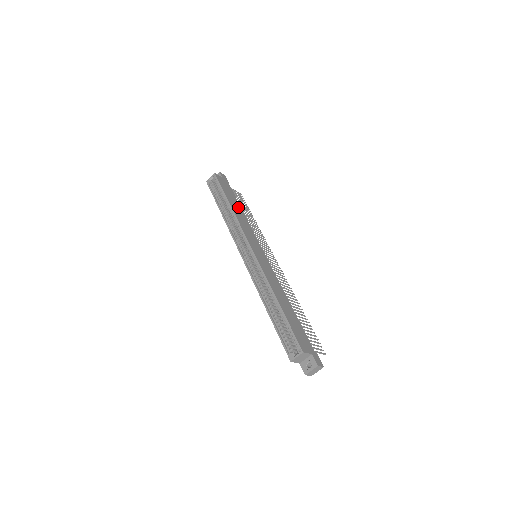
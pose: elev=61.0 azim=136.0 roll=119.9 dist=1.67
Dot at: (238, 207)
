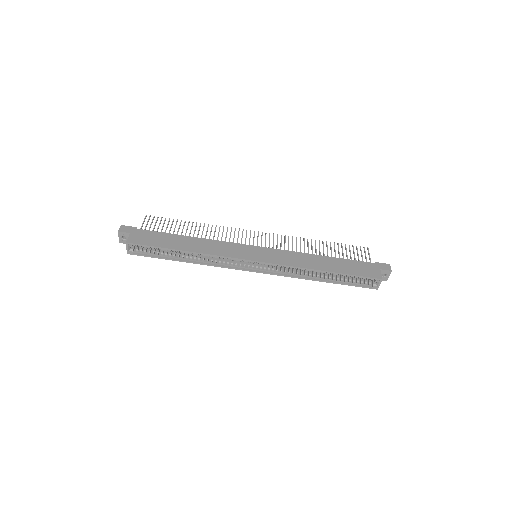
Dot at: (185, 240)
